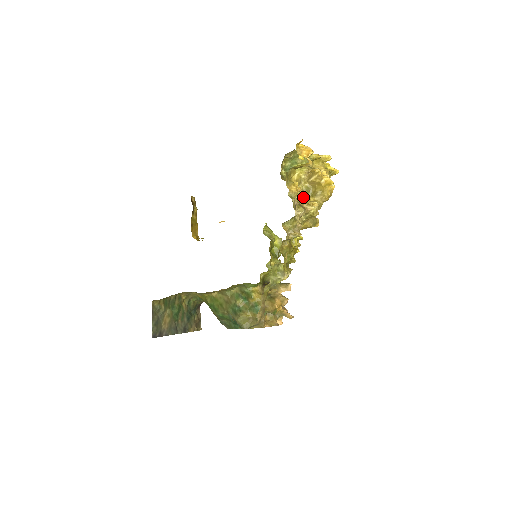
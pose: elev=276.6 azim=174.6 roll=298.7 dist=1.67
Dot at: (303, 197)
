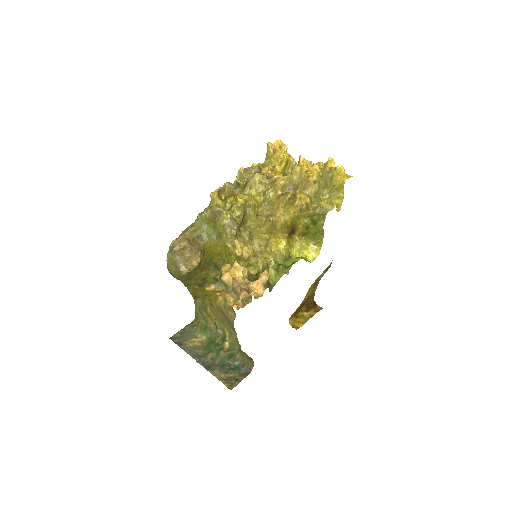
Dot at: occluded
